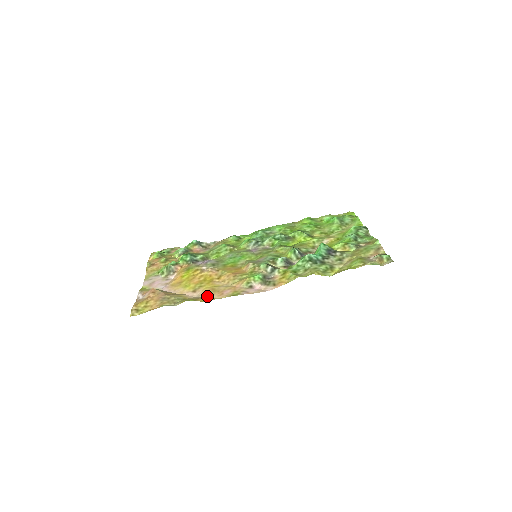
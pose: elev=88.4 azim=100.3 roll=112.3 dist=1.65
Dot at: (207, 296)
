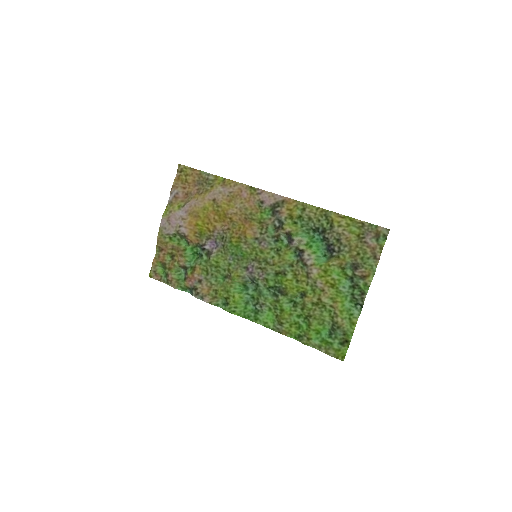
Dot at: (229, 190)
